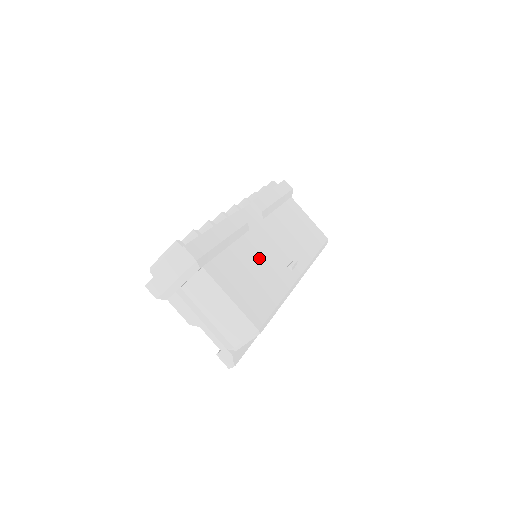
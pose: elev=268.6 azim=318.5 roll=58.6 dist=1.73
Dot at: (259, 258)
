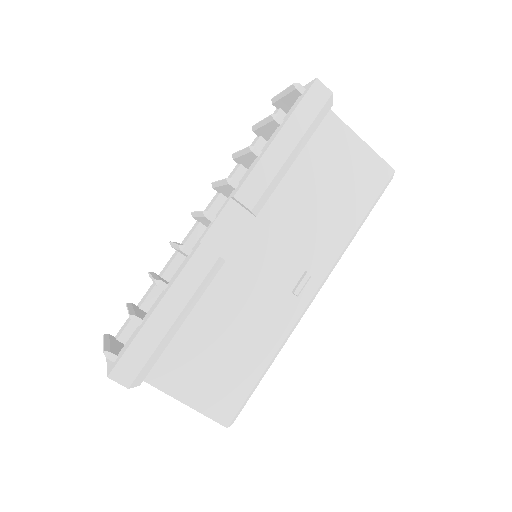
Dot at: (240, 307)
